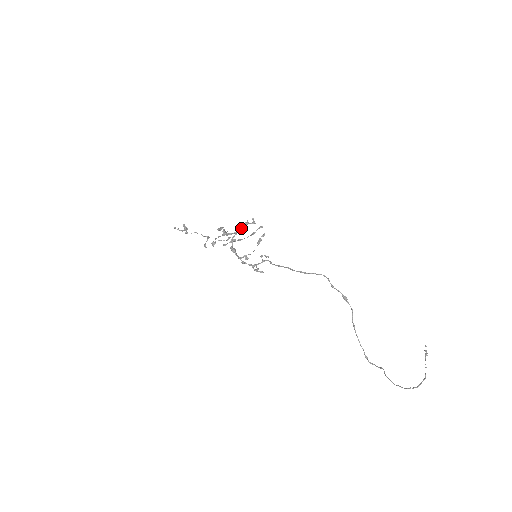
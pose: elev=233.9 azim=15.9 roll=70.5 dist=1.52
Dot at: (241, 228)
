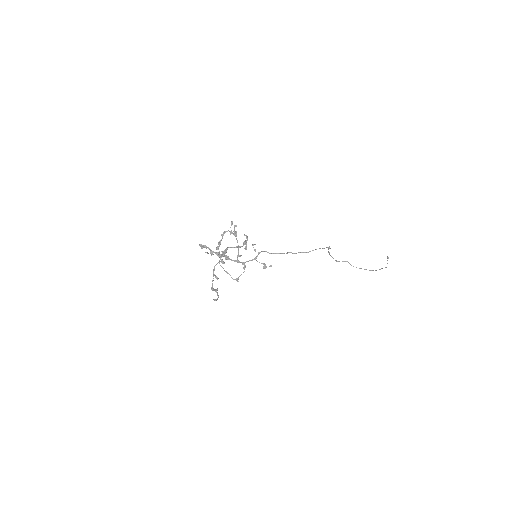
Dot at: occluded
